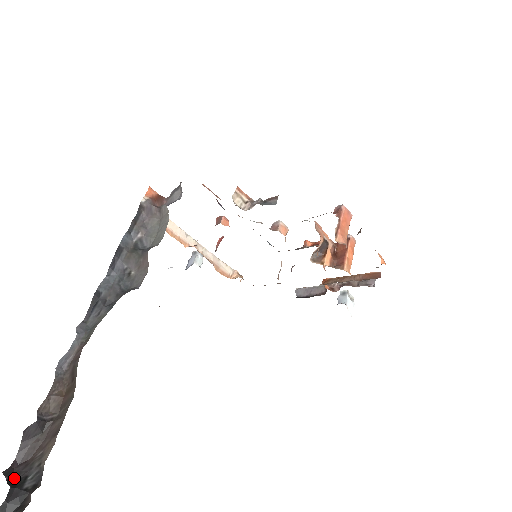
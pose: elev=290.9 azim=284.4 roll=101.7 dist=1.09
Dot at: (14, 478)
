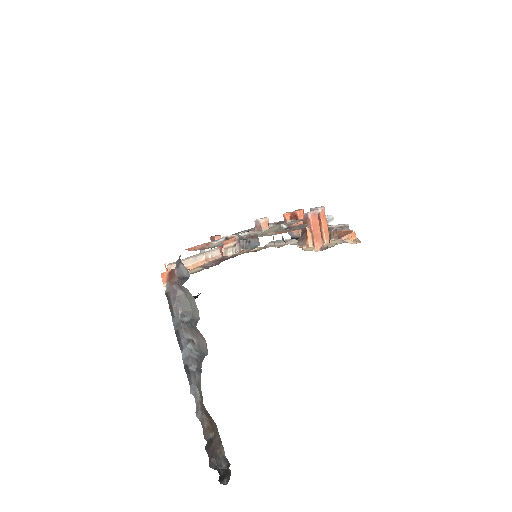
Dot at: (216, 465)
